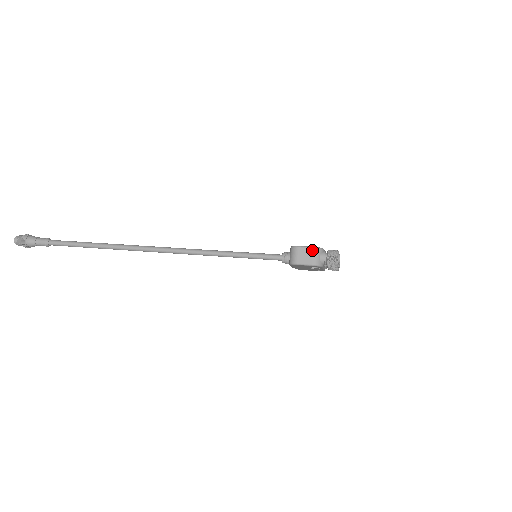
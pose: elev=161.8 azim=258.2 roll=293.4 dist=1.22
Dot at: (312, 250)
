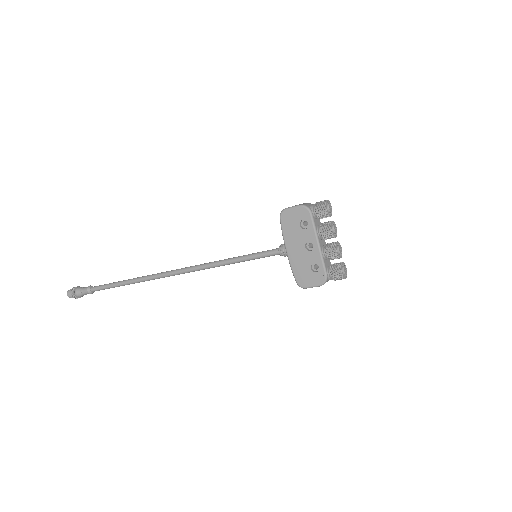
Dot at: (304, 203)
